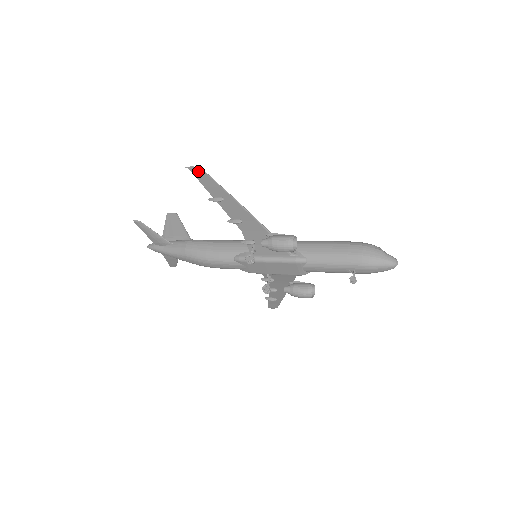
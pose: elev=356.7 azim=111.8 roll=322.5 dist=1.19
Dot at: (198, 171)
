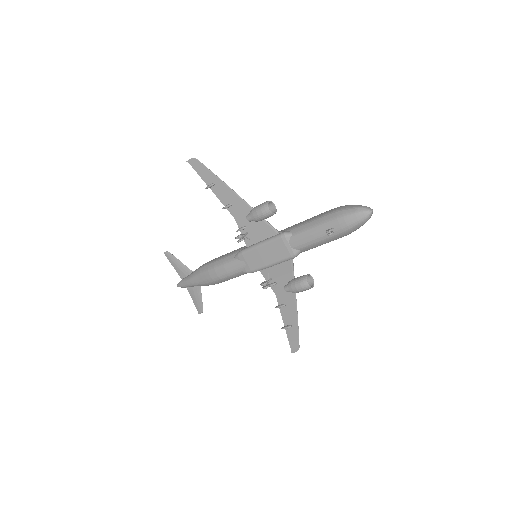
Dot at: (194, 162)
